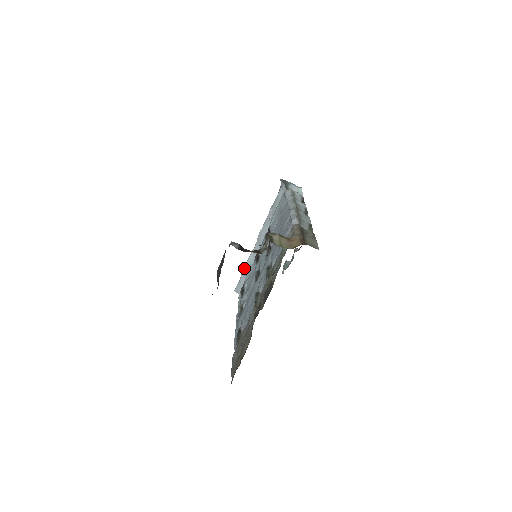
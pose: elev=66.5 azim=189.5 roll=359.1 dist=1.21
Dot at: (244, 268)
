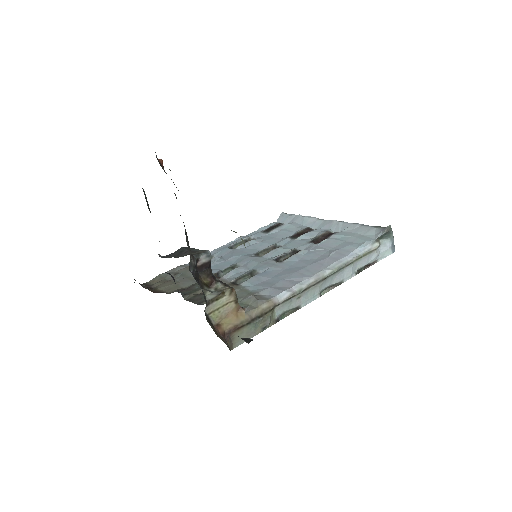
Dot at: (300, 216)
